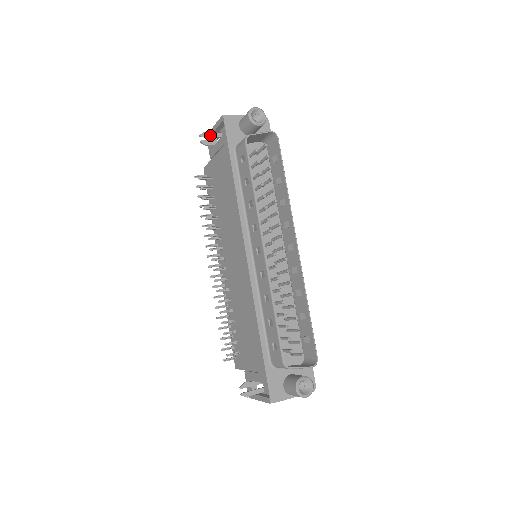
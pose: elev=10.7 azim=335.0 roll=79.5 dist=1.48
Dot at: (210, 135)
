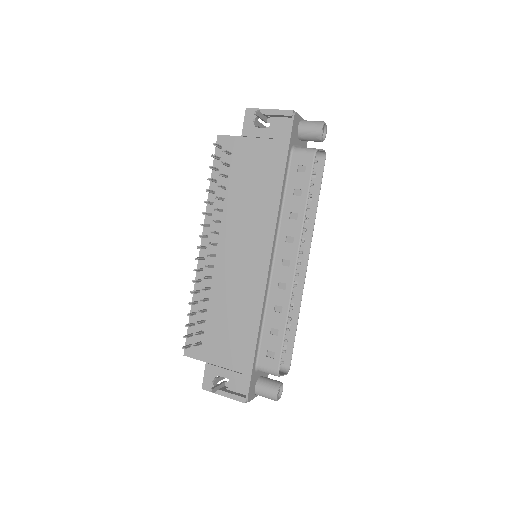
Dot at: (261, 116)
